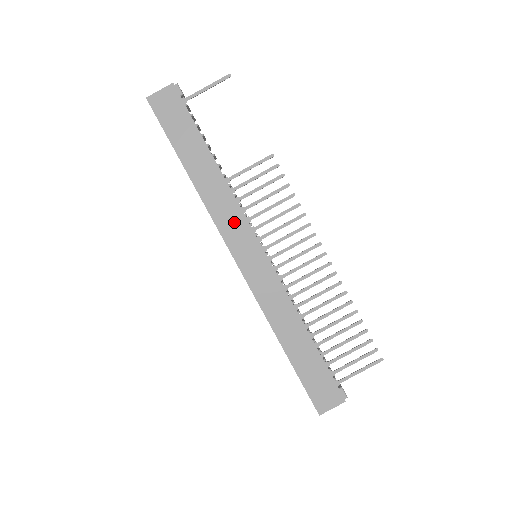
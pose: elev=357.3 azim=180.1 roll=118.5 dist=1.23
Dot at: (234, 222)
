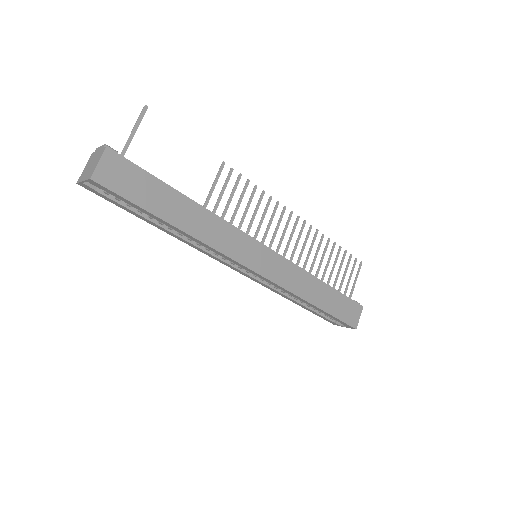
Dot at: (236, 241)
